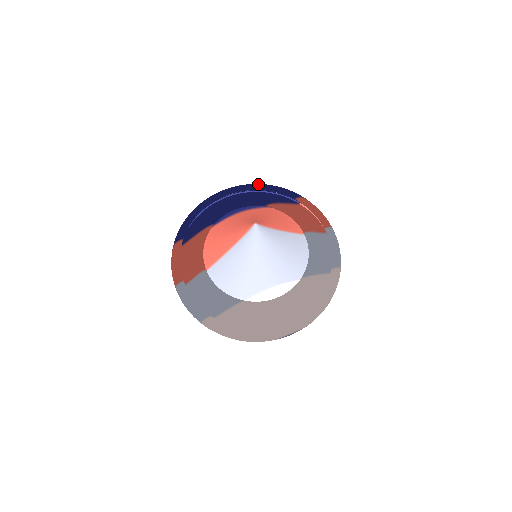
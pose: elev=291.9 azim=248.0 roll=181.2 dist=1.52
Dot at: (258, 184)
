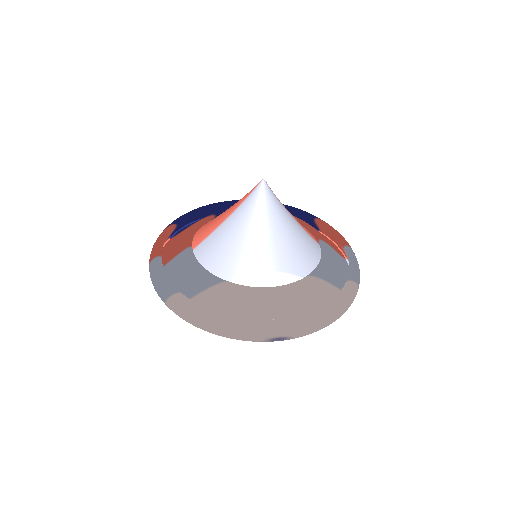
Dot at: occluded
